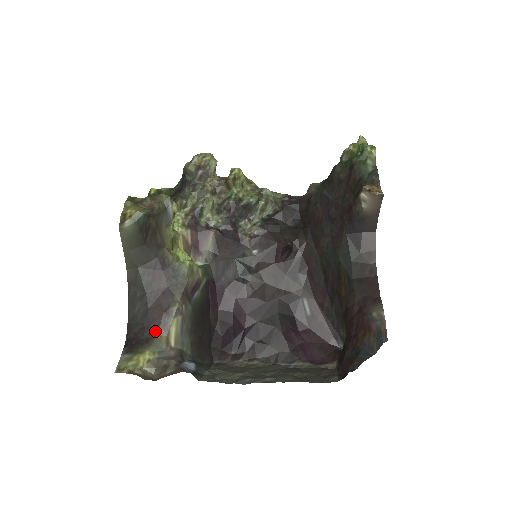
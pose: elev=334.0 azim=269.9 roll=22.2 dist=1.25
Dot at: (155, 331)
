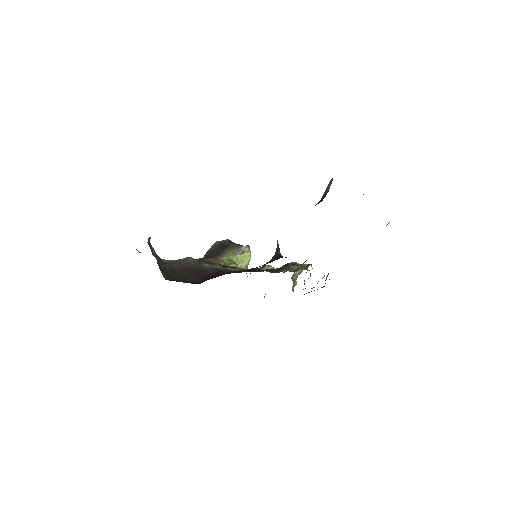
Dot at: occluded
